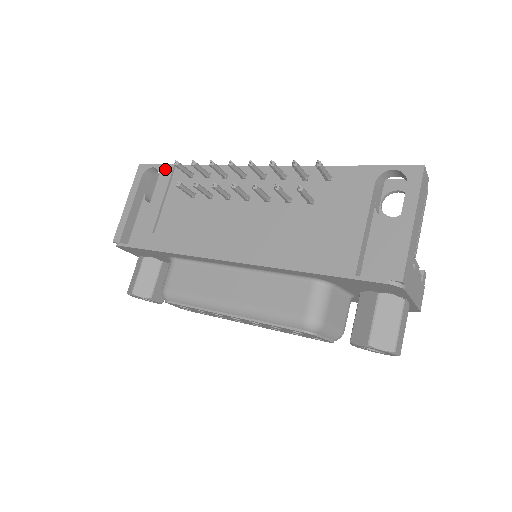
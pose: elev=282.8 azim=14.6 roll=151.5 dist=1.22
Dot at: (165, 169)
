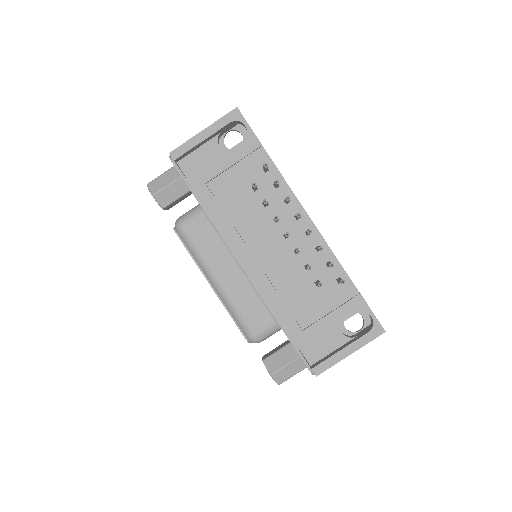
Dot at: (253, 140)
